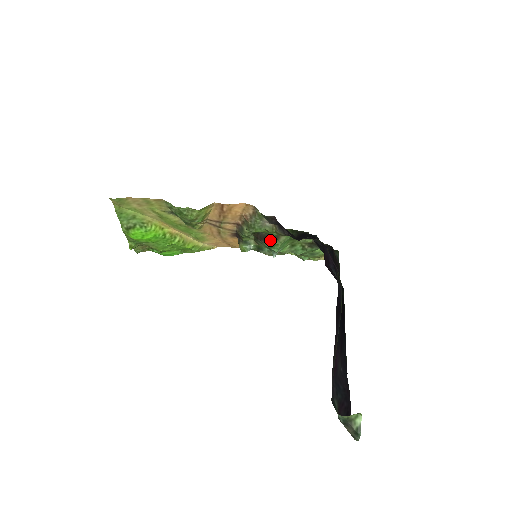
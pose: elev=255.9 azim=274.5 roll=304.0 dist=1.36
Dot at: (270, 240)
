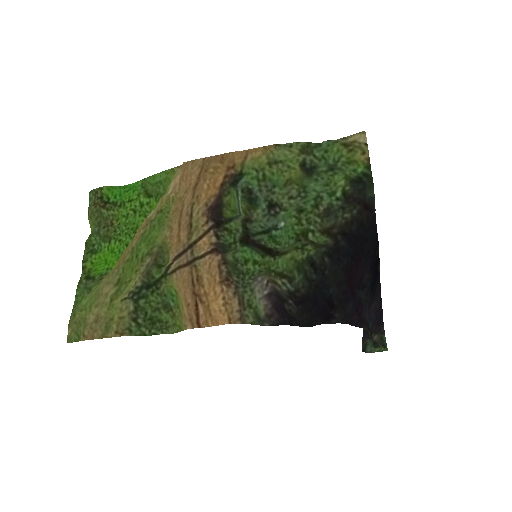
Dot at: (268, 249)
